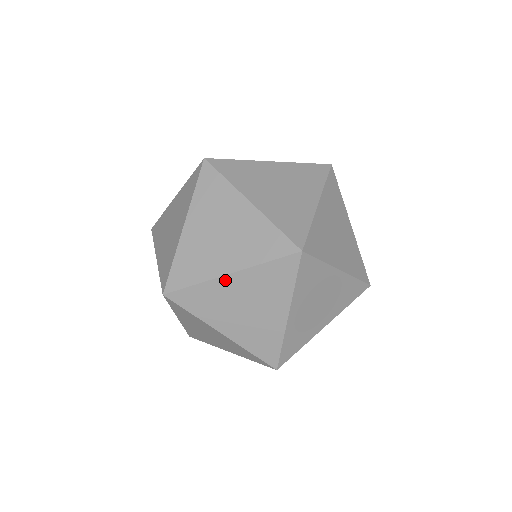
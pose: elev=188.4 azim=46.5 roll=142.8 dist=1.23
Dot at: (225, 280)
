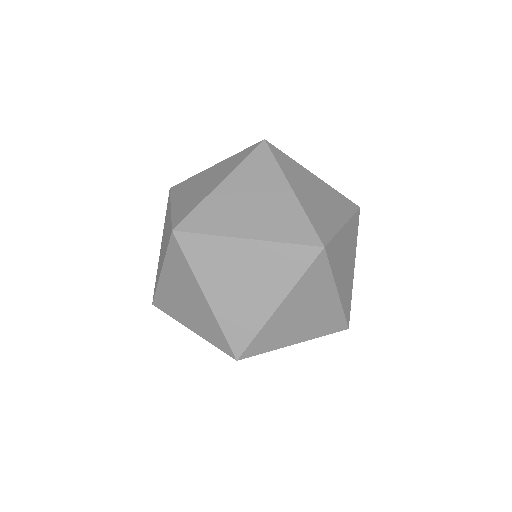
Dot at: (189, 328)
